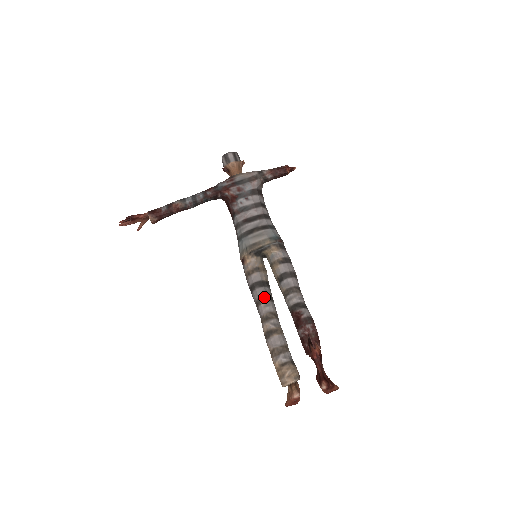
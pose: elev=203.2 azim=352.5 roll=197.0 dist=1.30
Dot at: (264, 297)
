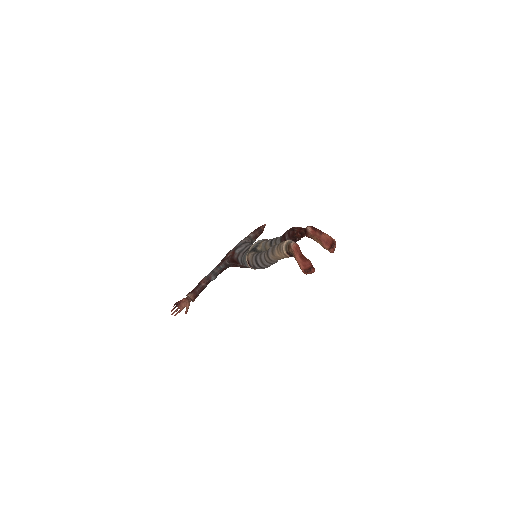
Dot at: (262, 252)
